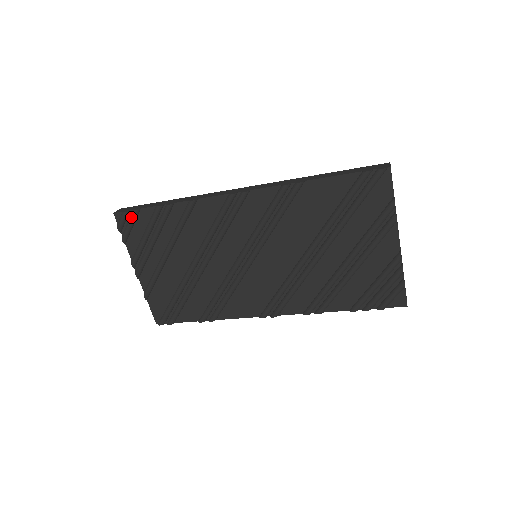
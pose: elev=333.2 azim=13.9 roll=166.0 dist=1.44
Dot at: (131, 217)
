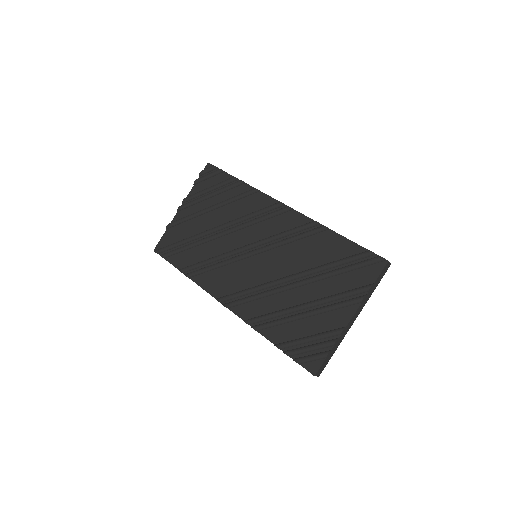
Dot at: (215, 171)
